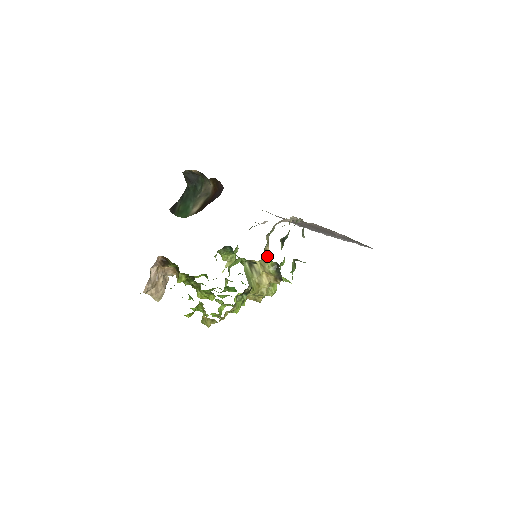
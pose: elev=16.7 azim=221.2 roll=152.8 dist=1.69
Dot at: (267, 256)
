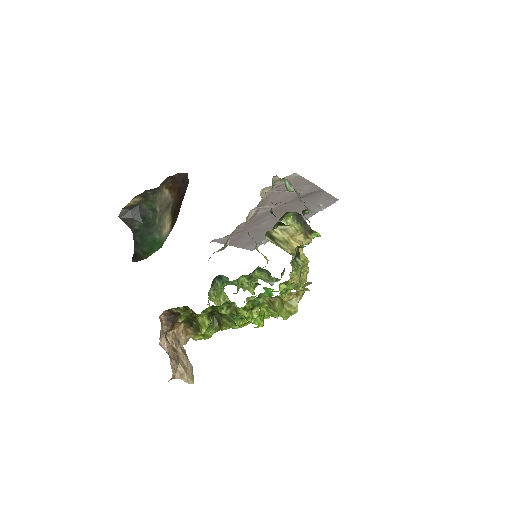
Dot at: occluded
